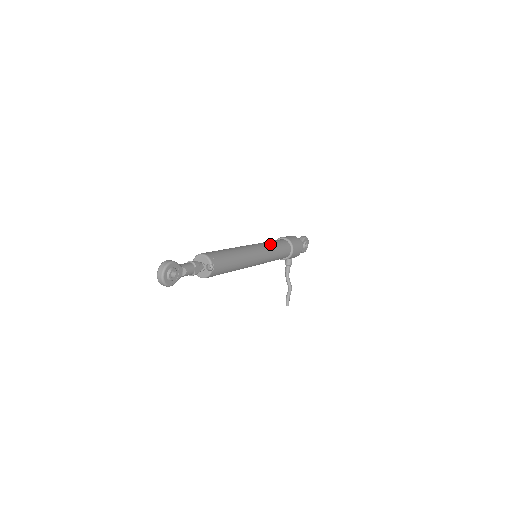
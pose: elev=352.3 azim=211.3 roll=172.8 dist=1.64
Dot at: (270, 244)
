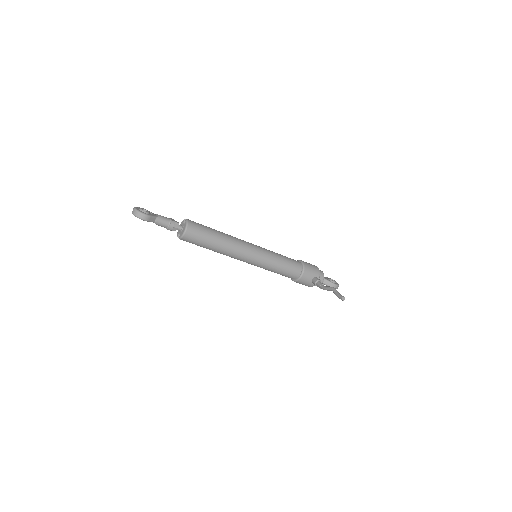
Dot at: occluded
